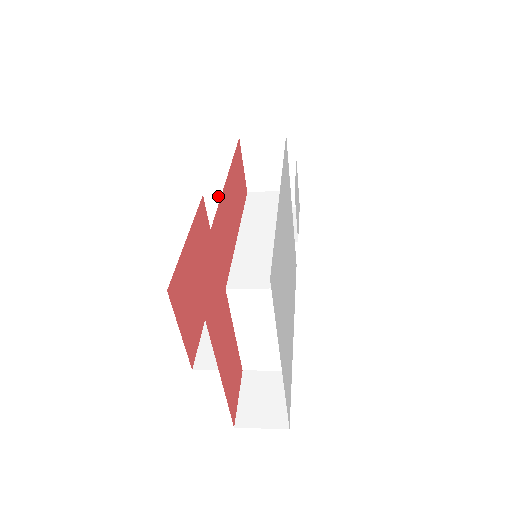
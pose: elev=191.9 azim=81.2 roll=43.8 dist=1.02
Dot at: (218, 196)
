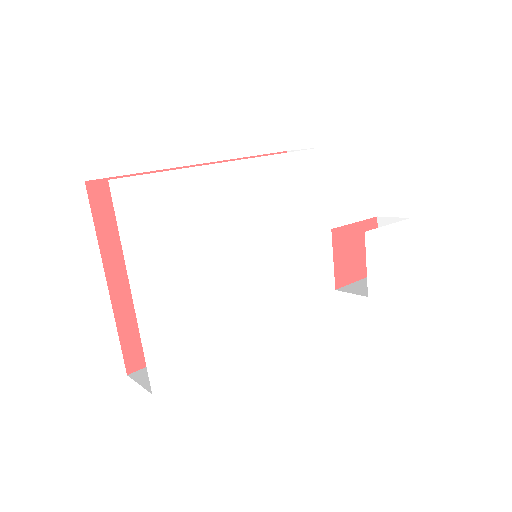
Dot at: occluded
